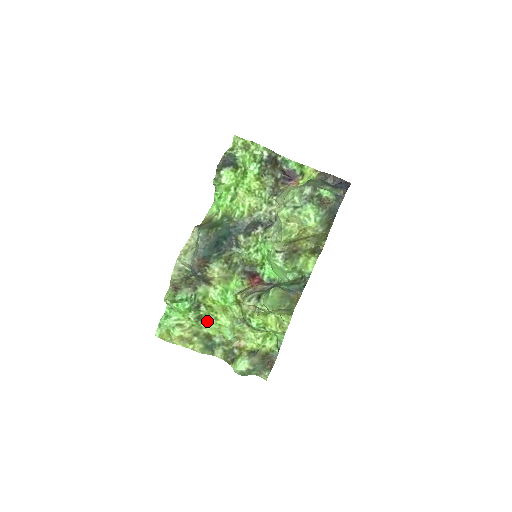
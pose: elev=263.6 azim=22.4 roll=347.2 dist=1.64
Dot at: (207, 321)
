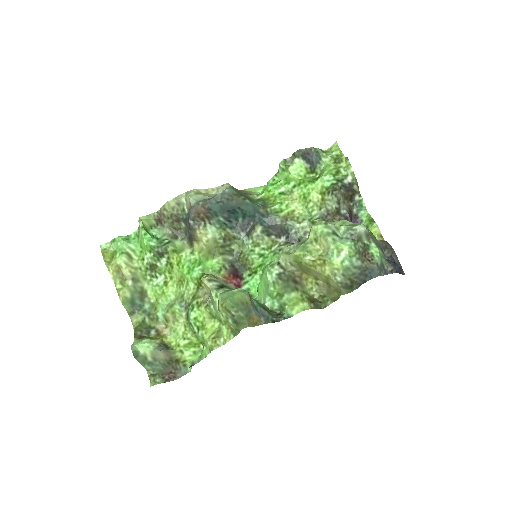
Dot at: (156, 278)
